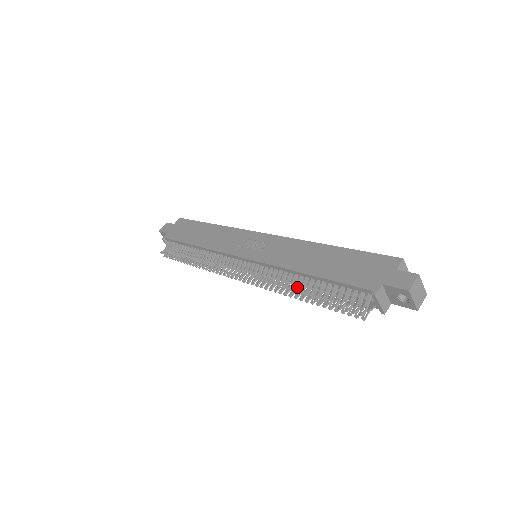
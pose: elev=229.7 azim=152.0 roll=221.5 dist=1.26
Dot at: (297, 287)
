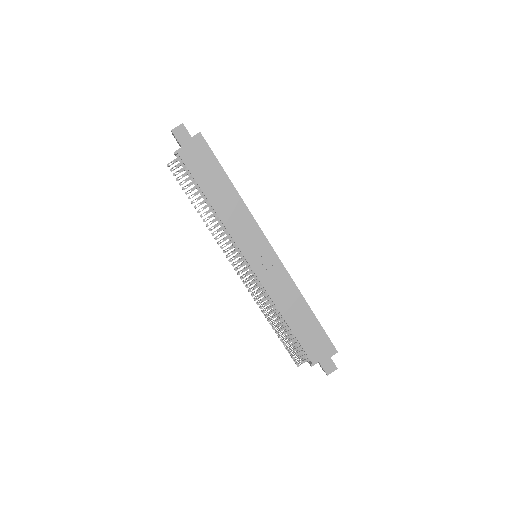
Dot at: (273, 318)
